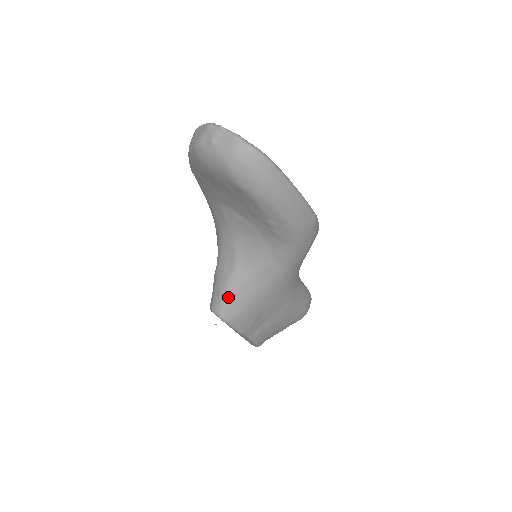
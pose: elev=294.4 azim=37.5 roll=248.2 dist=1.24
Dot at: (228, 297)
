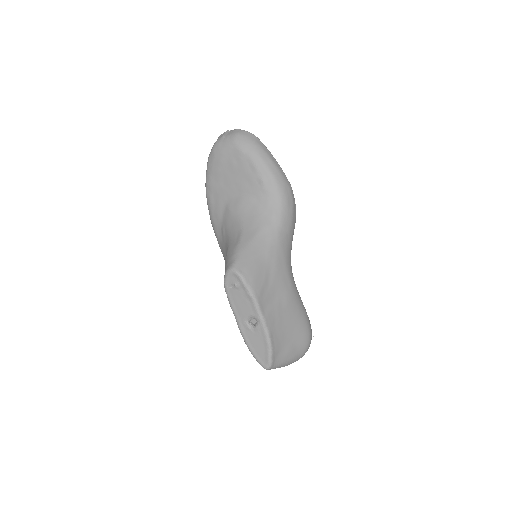
Dot at: (239, 253)
